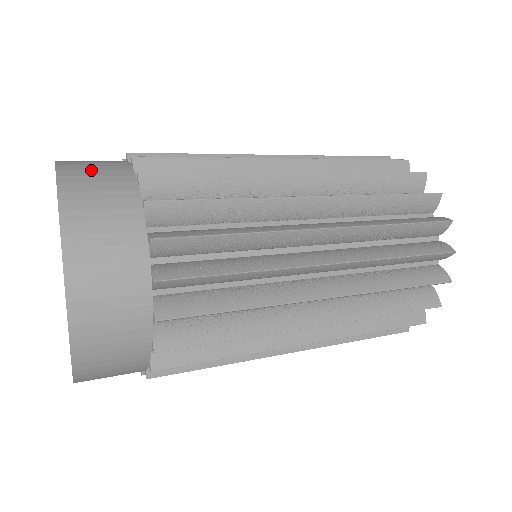
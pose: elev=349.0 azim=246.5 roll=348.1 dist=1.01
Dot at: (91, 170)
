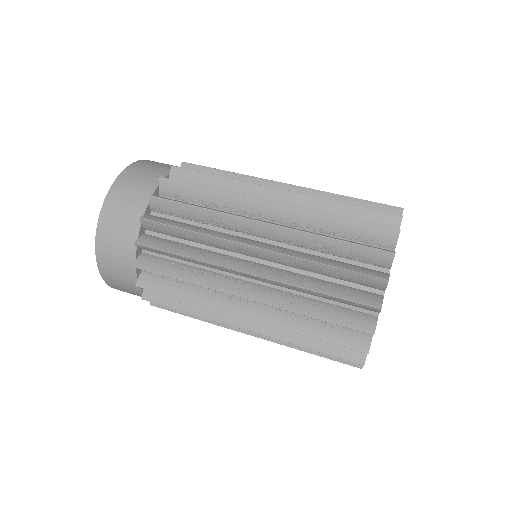
Dot at: (113, 266)
